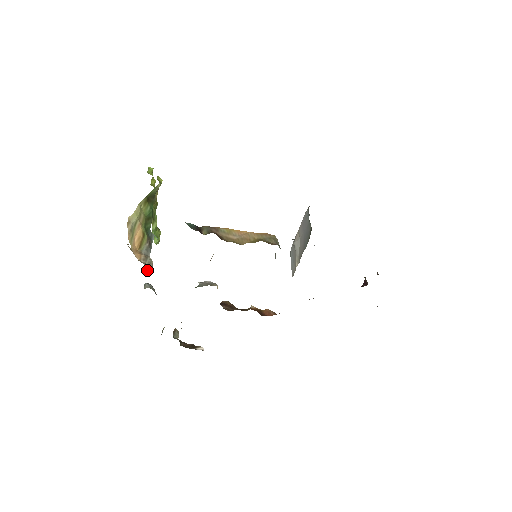
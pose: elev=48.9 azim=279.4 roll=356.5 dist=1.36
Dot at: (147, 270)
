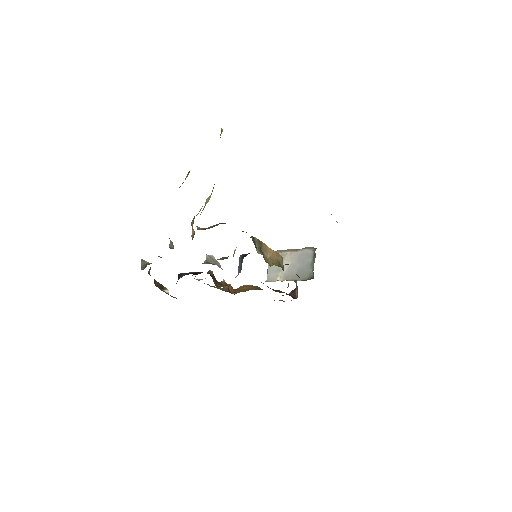
Dot at: occluded
